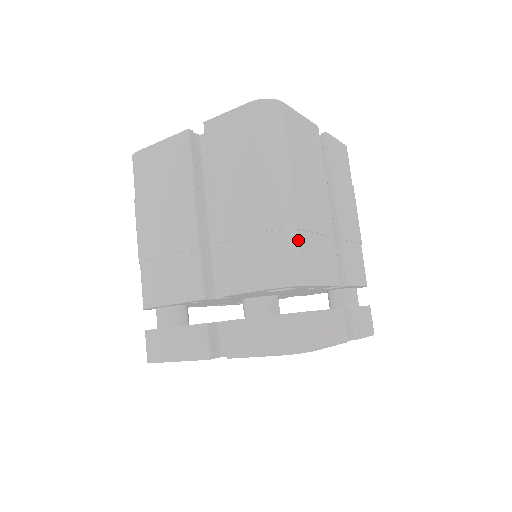
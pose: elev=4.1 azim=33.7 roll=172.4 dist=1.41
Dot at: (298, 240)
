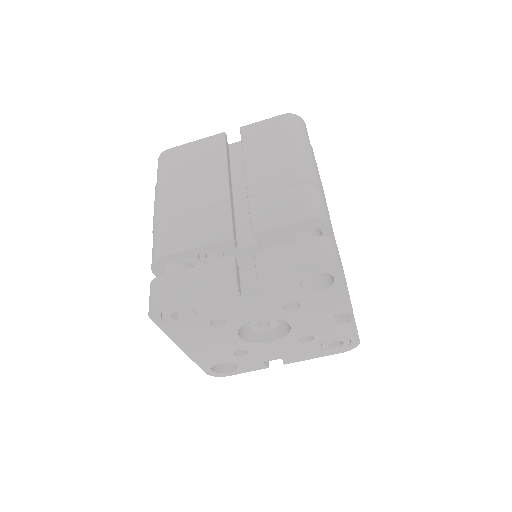
Dot at: (324, 197)
